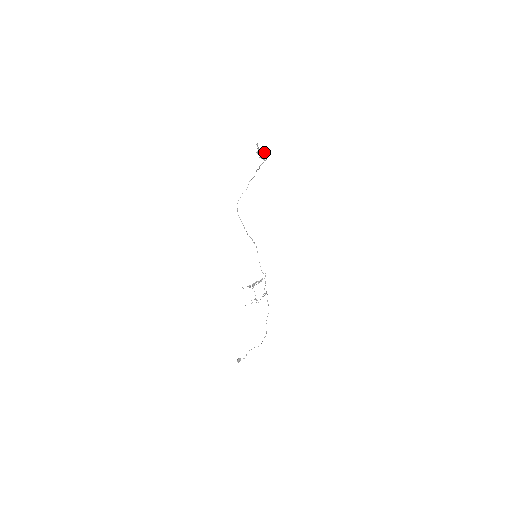
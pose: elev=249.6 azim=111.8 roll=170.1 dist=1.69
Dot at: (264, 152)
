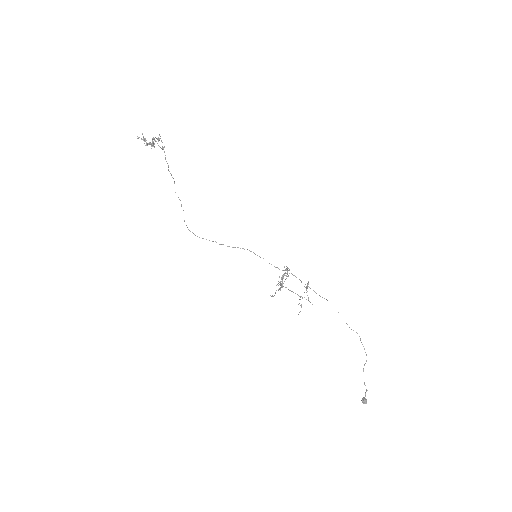
Dot at: occluded
